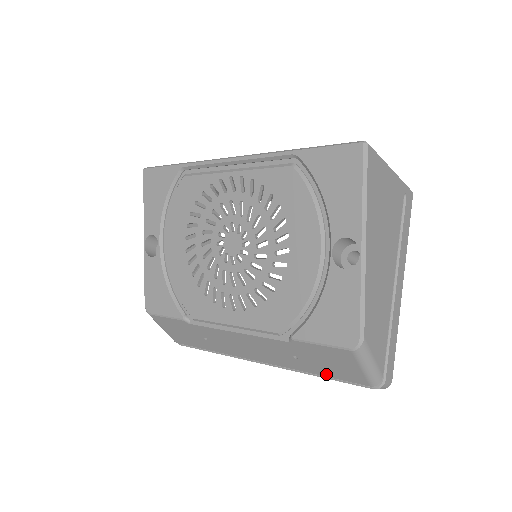
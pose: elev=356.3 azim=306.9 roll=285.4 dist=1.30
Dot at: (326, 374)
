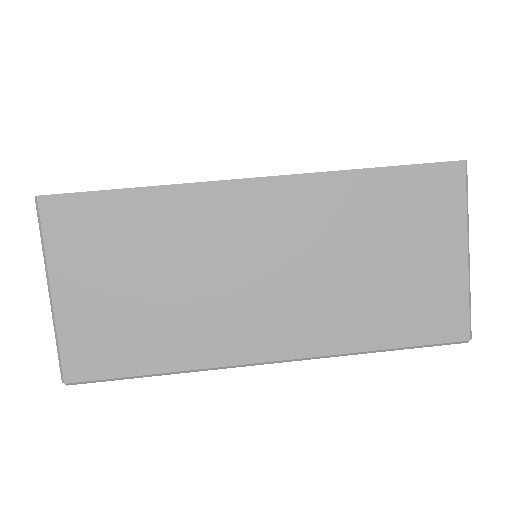
Dot at: occluded
